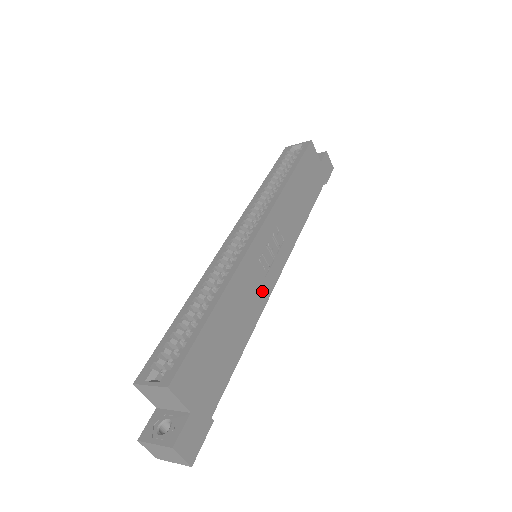
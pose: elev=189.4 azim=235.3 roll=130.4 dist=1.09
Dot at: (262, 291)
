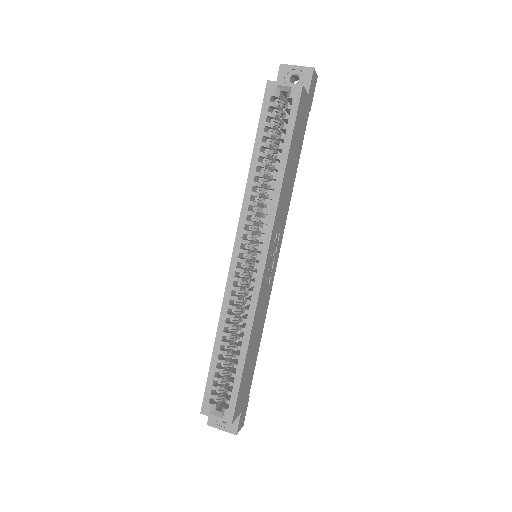
Dot at: (268, 295)
